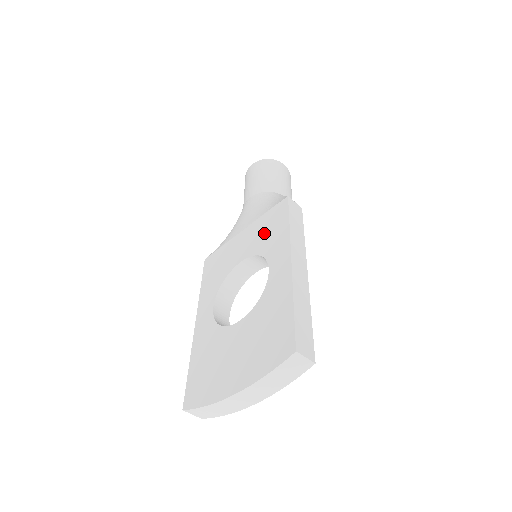
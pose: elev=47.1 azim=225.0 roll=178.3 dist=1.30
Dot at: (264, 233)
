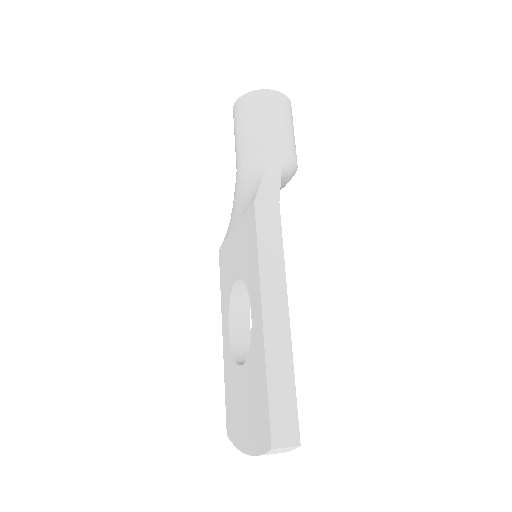
Dot at: (245, 250)
